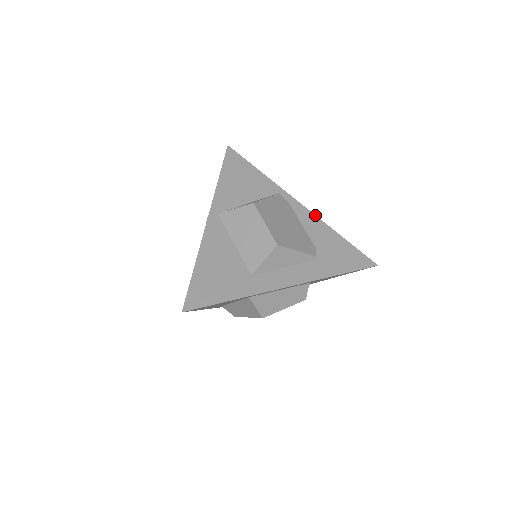
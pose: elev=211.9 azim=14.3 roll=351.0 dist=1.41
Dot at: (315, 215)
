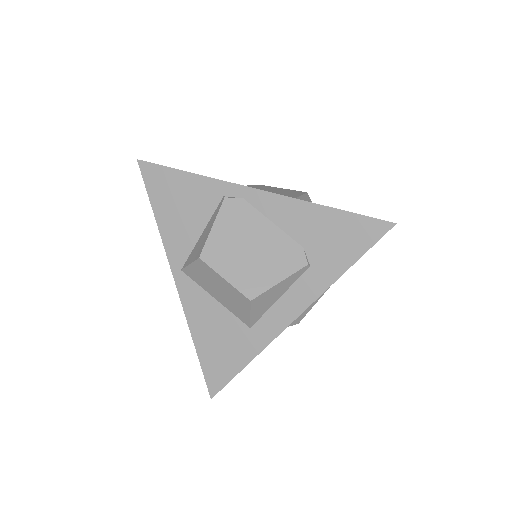
Dot at: (283, 196)
